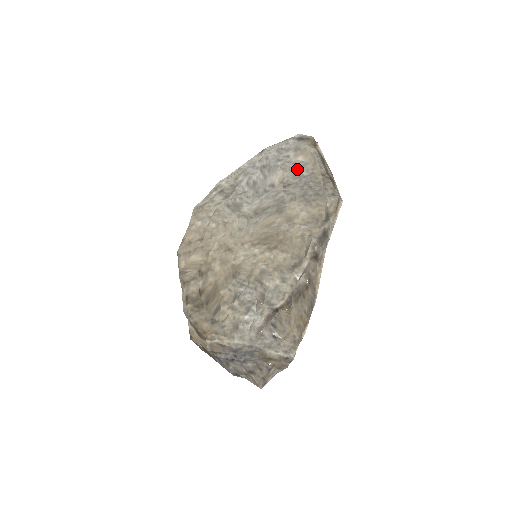
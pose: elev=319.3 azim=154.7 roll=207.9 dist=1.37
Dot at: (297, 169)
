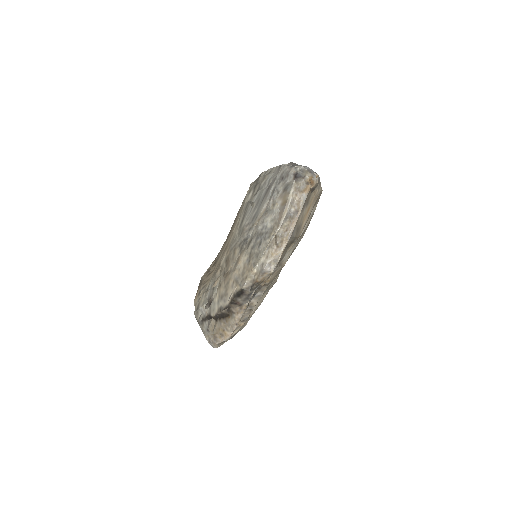
Dot at: (269, 215)
